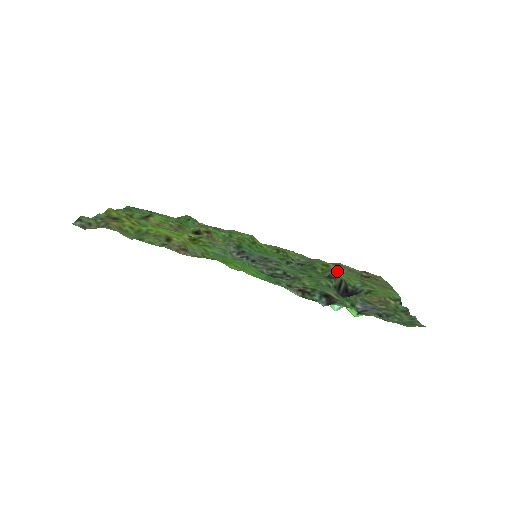
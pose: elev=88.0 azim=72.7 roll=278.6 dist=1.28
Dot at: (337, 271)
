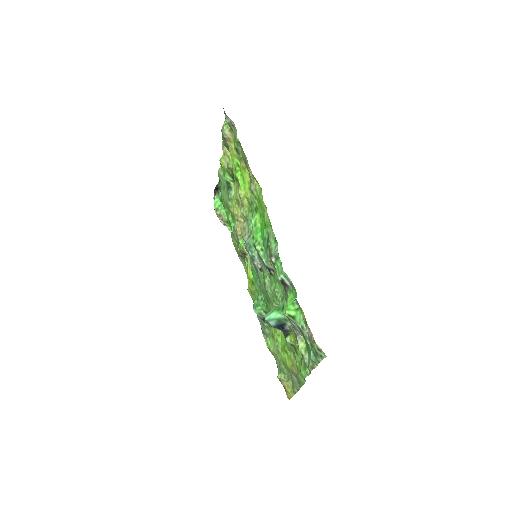
Dot at: occluded
